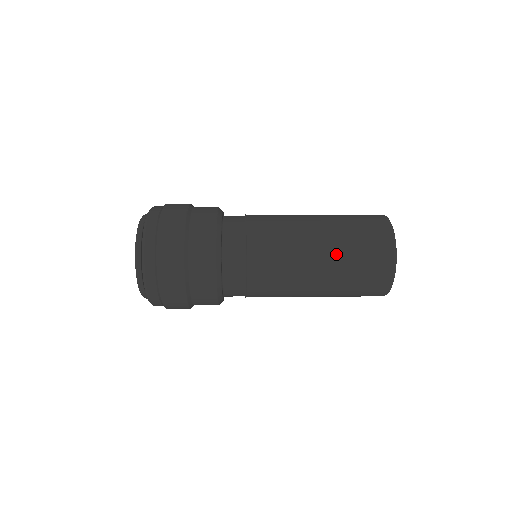
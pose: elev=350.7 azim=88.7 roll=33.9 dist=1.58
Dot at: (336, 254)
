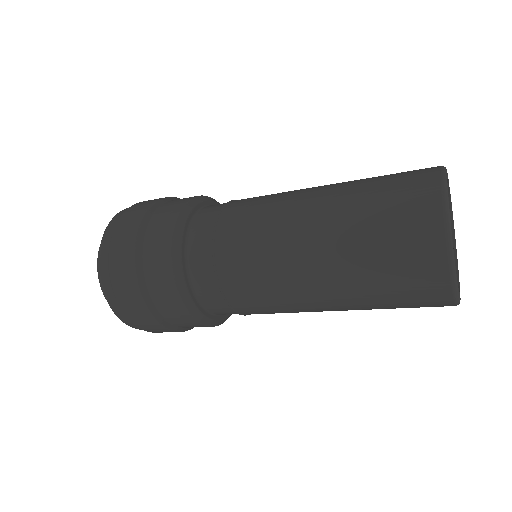
Dot at: (347, 283)
